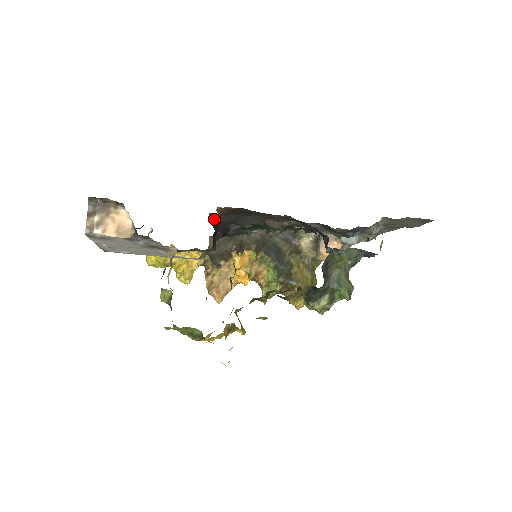
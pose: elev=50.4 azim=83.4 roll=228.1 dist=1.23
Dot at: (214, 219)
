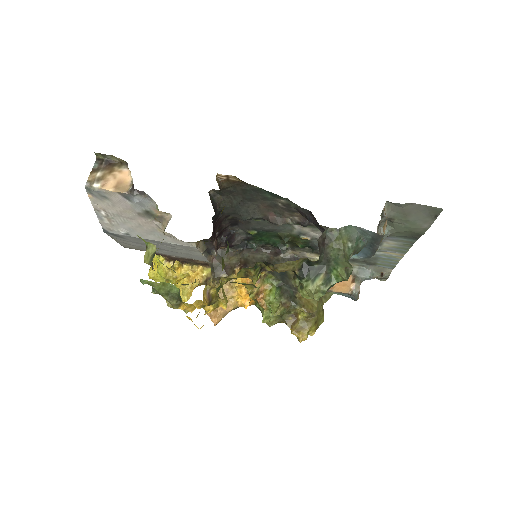
Dot at: (215, 200)
